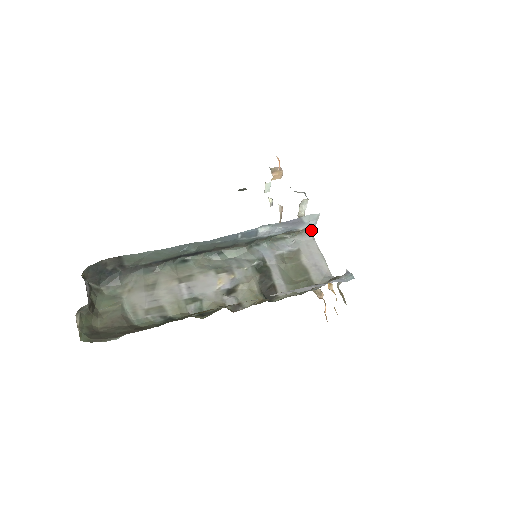
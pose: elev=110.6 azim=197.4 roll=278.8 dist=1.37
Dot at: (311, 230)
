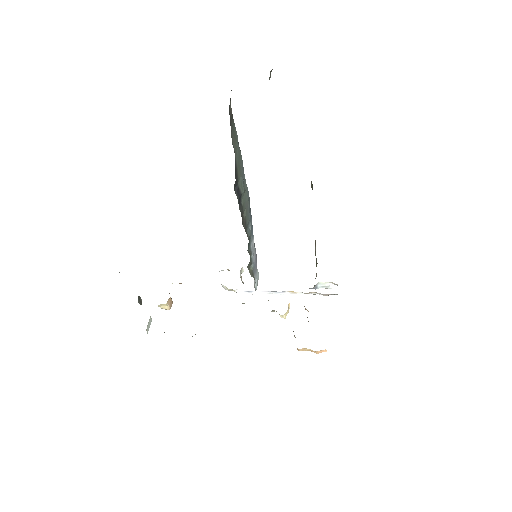
Dot at: occluded
